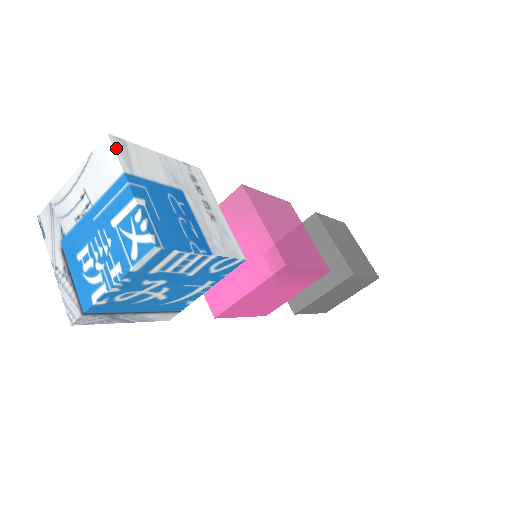
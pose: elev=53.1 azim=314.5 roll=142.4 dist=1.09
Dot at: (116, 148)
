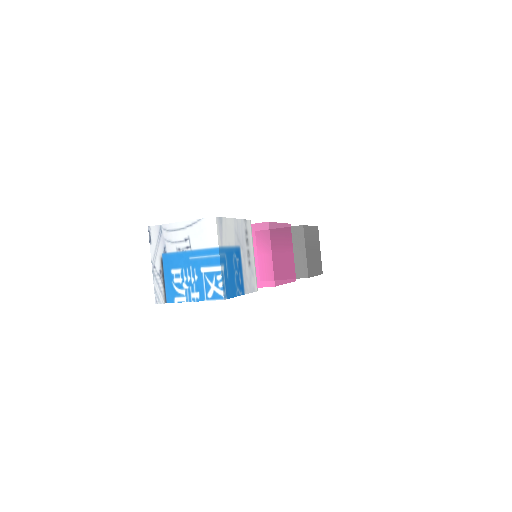
Dot at: (218, 228)
